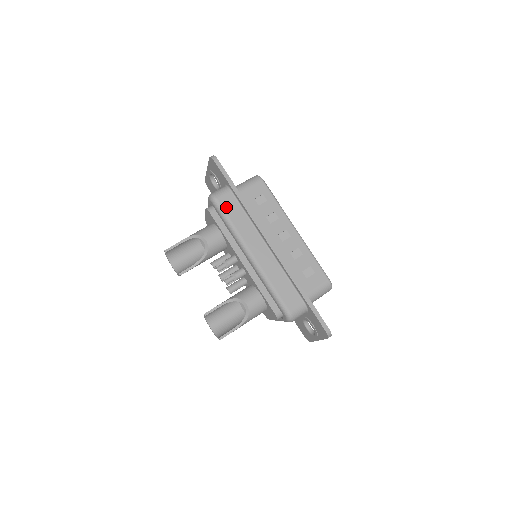
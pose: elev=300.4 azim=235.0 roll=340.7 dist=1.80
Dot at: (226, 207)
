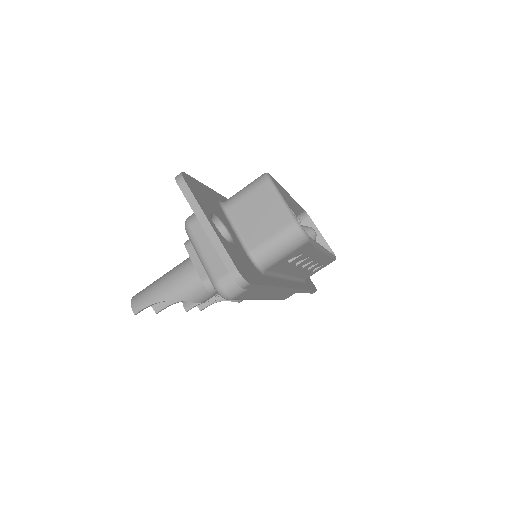
Dot at: (245, 296)
